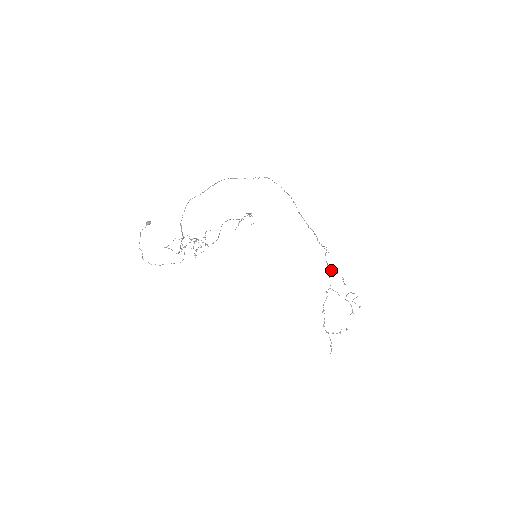
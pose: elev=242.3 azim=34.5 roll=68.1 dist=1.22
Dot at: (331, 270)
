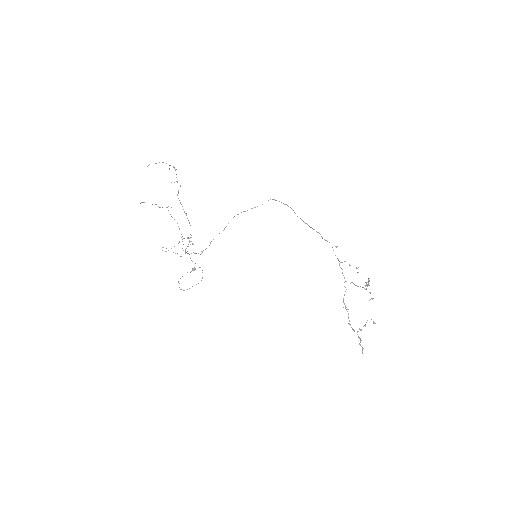
Dot at: (341, 262)
